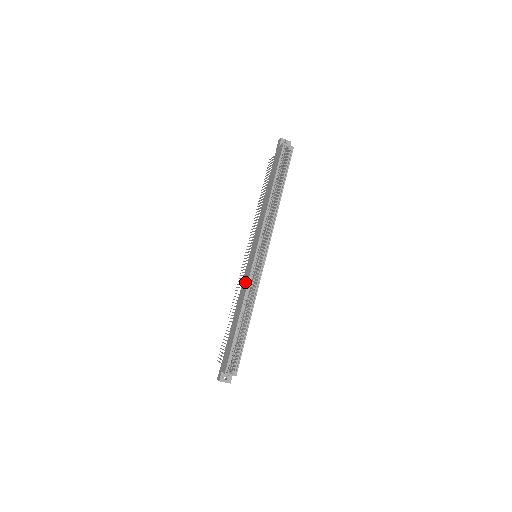
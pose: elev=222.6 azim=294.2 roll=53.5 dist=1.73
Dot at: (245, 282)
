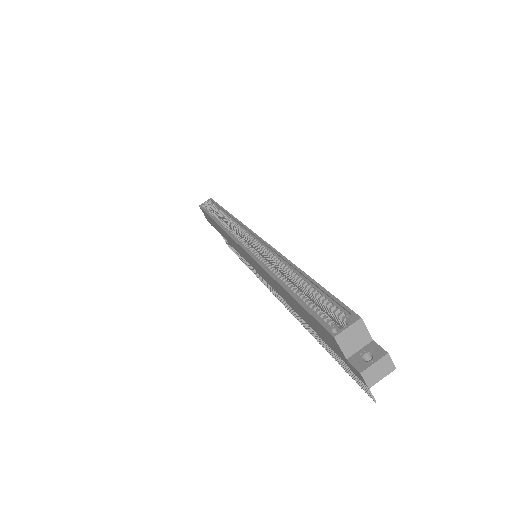
Dot at: (260, 271)
